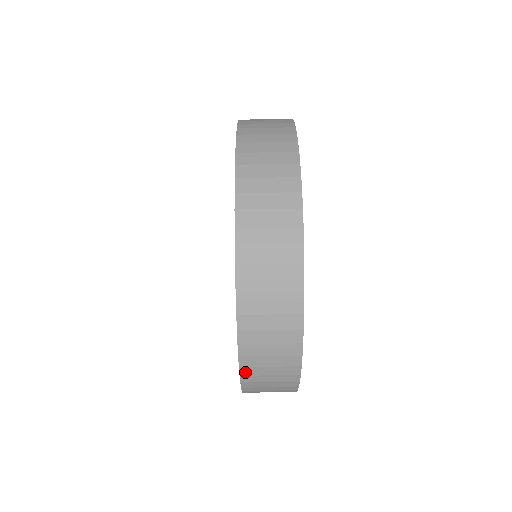
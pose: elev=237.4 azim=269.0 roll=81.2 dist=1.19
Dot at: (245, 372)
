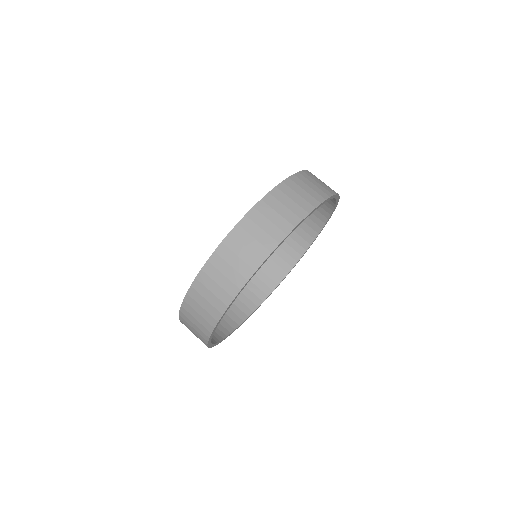
Dot at: (195, 285)
